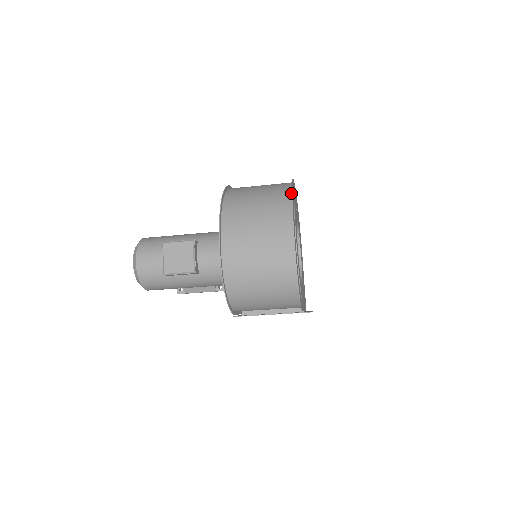
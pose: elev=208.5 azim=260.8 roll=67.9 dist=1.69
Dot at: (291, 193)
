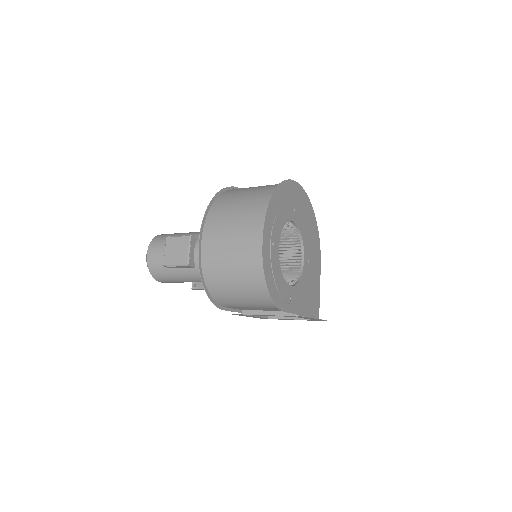
Dot at: (275, 191)
